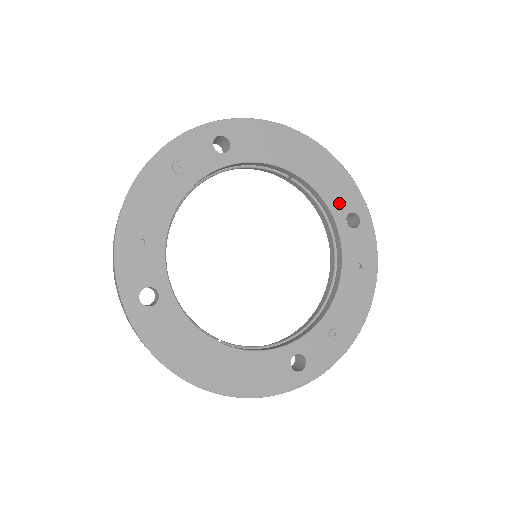
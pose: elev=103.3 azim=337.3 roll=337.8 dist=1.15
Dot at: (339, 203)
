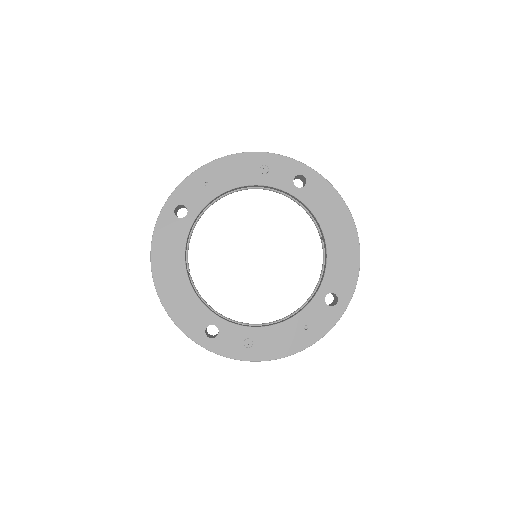
Dot at: (334, 281)
